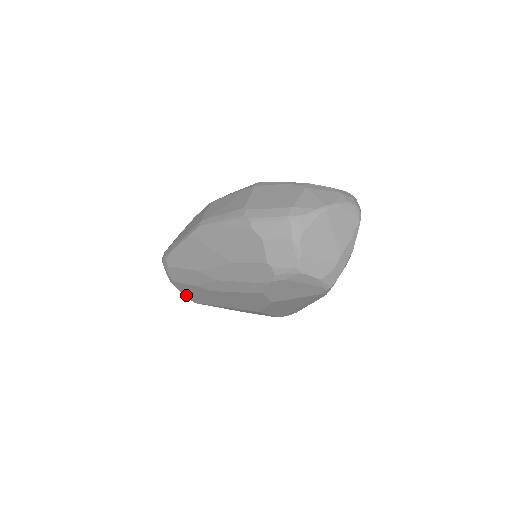
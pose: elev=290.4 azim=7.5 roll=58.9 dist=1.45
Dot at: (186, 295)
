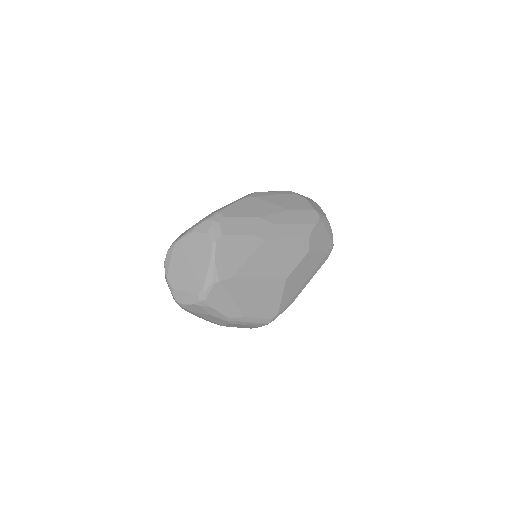
Dot at: (217, 264)
